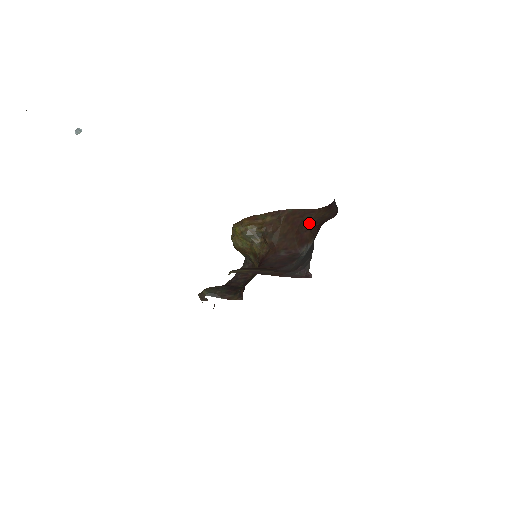
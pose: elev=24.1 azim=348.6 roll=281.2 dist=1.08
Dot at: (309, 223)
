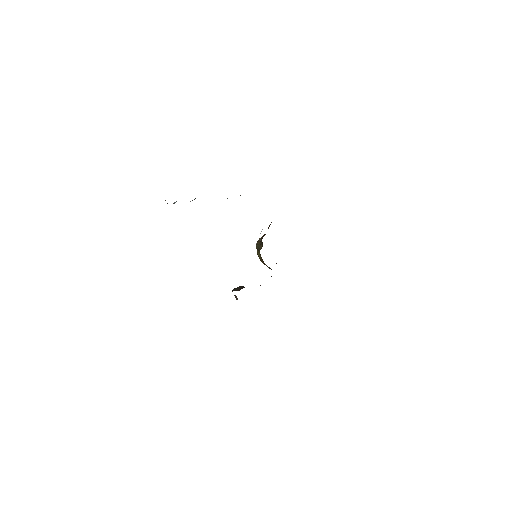
Dot at: occluded
